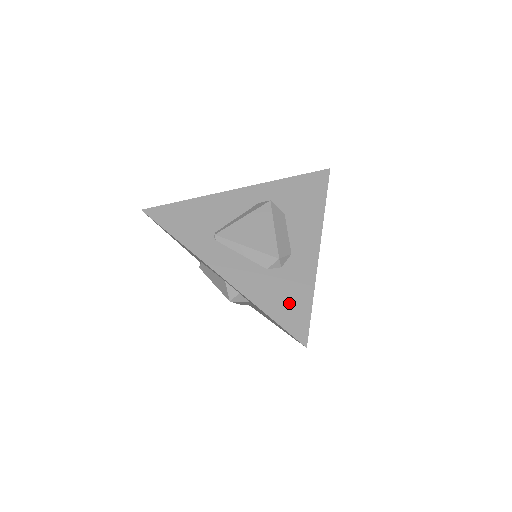
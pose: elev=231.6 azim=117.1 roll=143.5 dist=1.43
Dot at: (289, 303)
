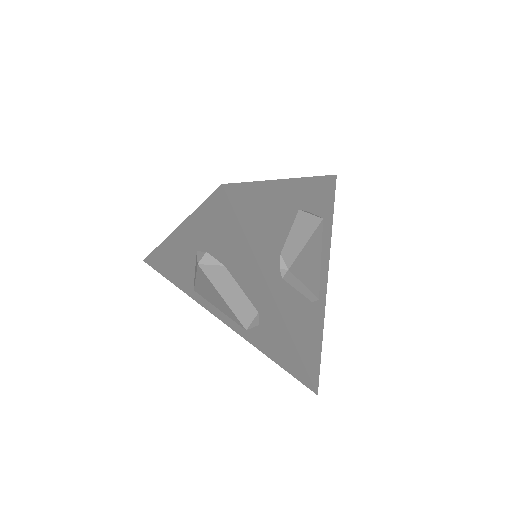
Dot at: (284, 358)
